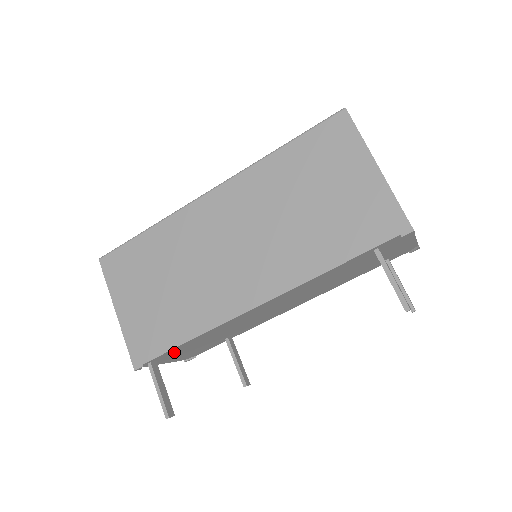
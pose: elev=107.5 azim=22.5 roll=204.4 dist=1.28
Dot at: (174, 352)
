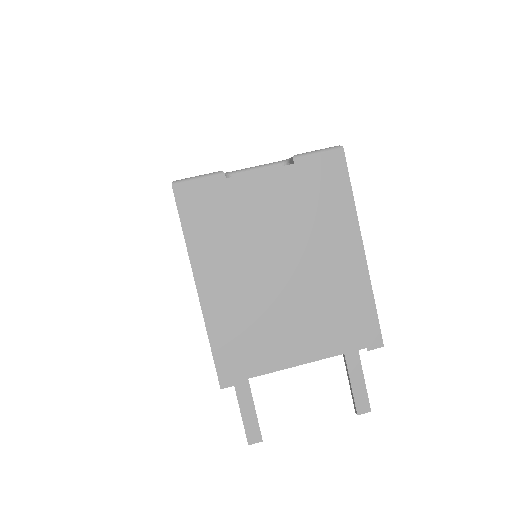
Dot at: occluded
